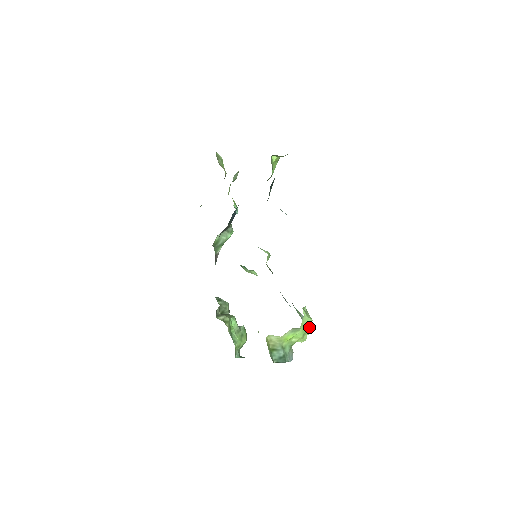
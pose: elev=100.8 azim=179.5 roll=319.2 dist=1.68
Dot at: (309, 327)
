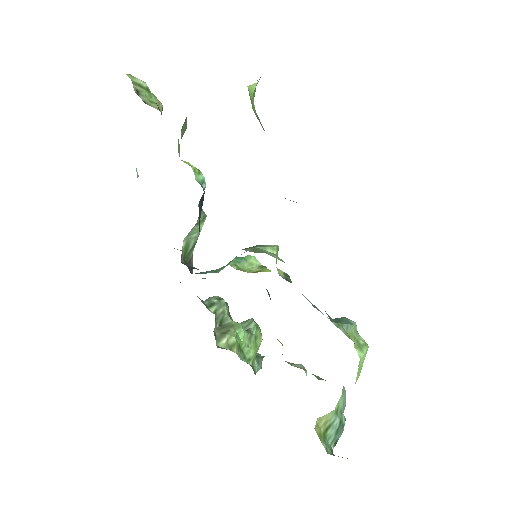
Dot at: occluded
